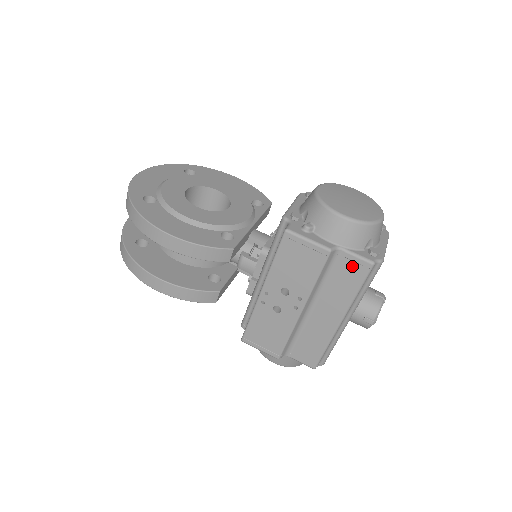
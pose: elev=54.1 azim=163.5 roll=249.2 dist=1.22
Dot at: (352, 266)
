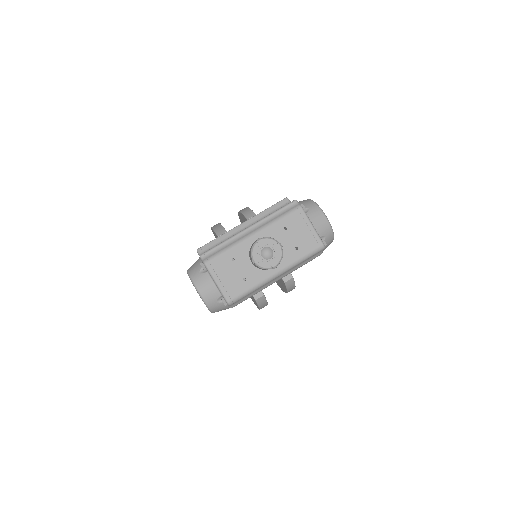
Dot at: occluded
